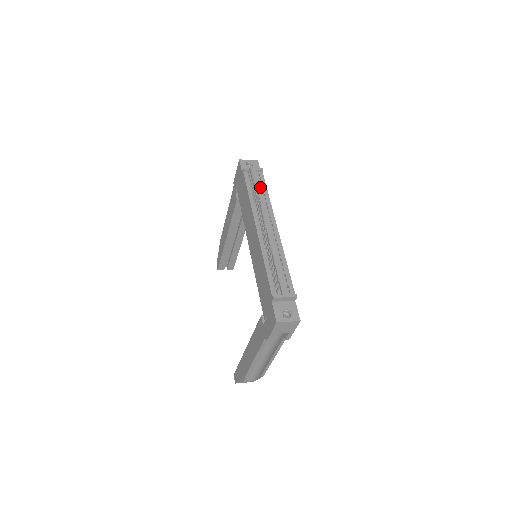
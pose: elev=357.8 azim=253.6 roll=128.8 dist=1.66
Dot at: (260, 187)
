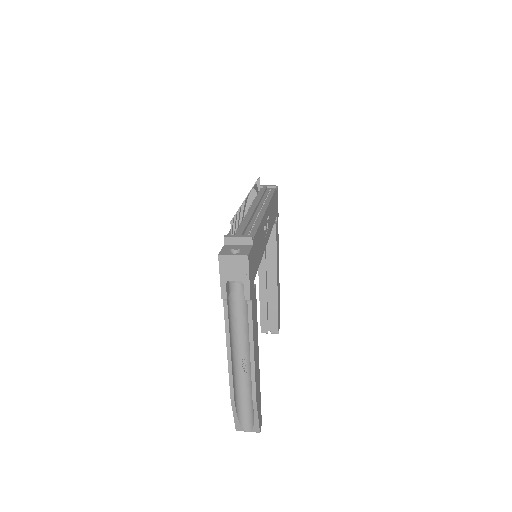
Dot at: (266, 194)
